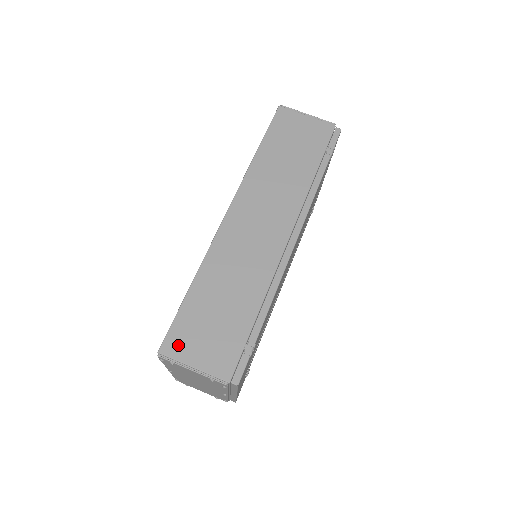
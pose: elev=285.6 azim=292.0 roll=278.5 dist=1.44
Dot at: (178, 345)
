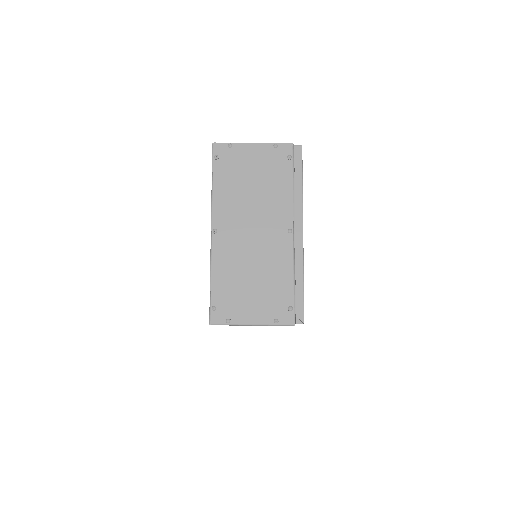
Dot at: occluded
